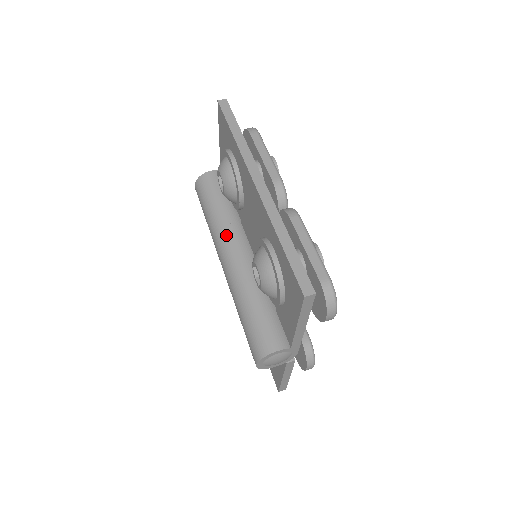
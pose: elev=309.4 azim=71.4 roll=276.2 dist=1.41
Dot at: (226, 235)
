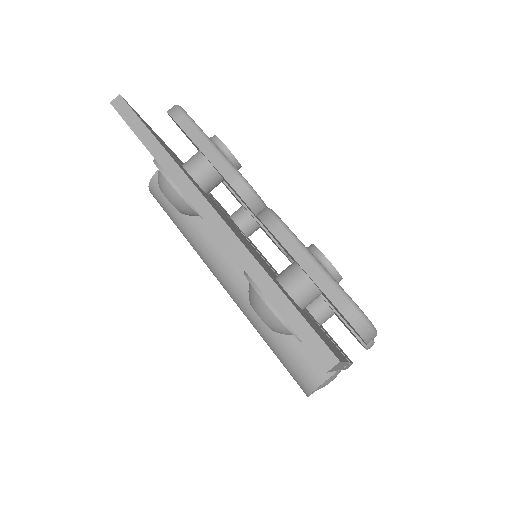
Dot at: (210, 252)
